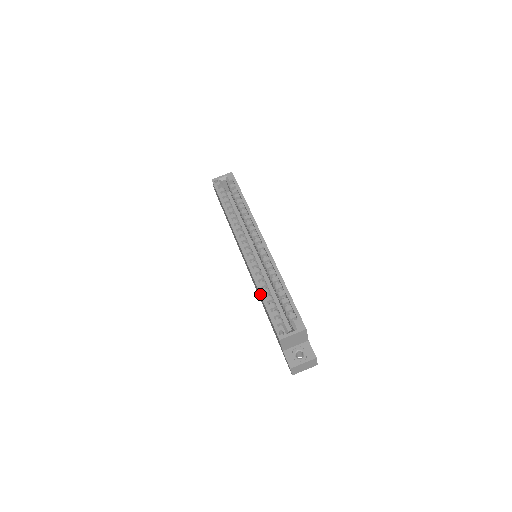
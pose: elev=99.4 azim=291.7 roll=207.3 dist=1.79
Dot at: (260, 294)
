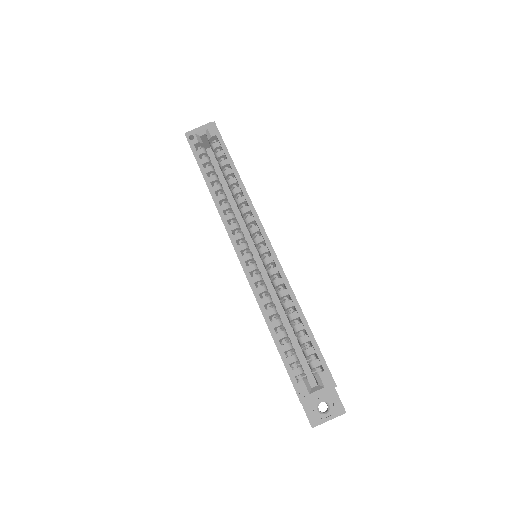
Dot at: (269, 330)
